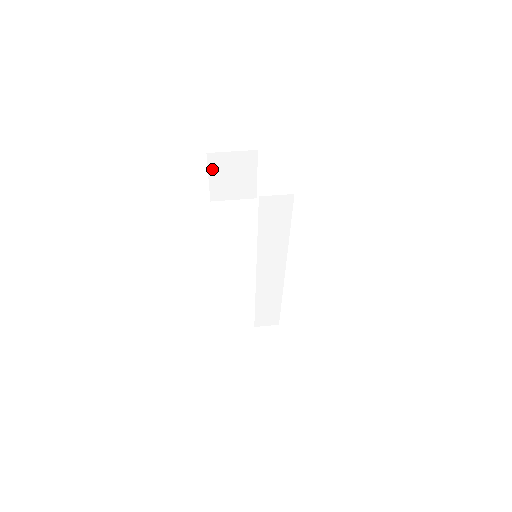
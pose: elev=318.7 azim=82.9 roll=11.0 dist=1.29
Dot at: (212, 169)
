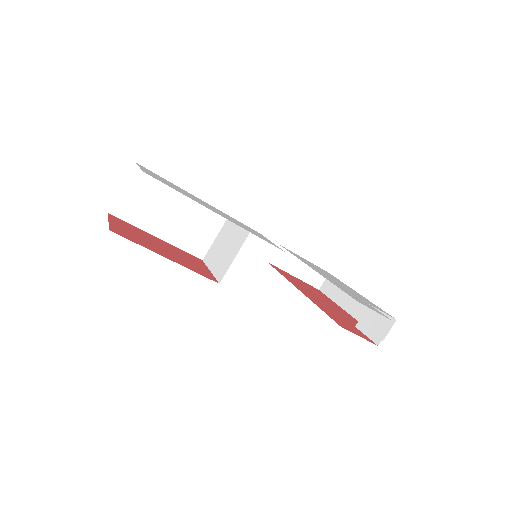
Dot at: occluded
